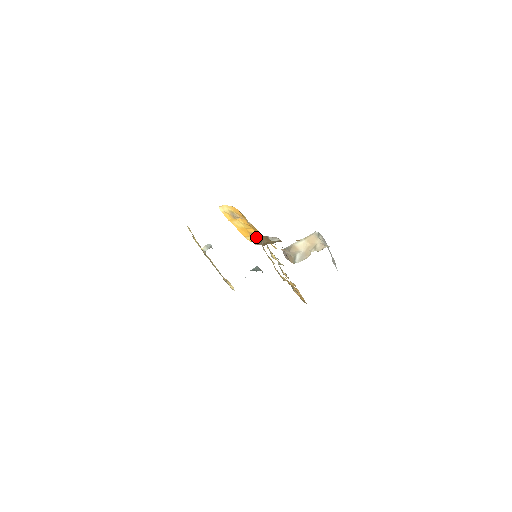
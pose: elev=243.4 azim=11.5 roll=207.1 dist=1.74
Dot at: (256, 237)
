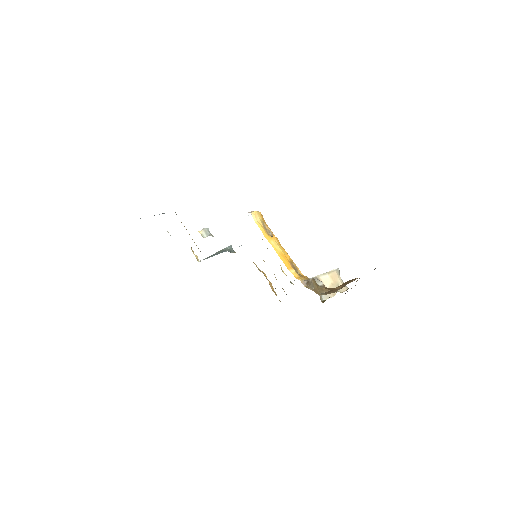
Dot at: (295, 268)
